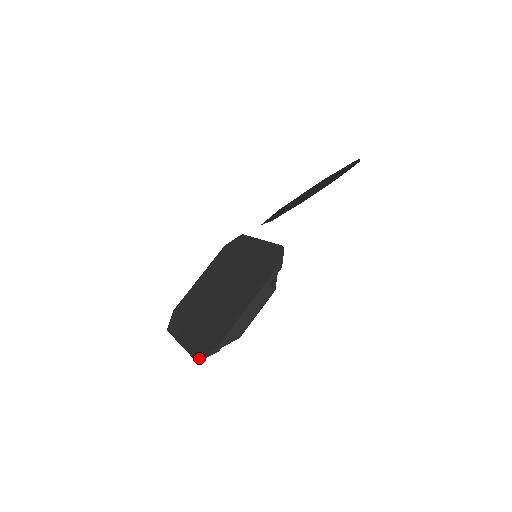
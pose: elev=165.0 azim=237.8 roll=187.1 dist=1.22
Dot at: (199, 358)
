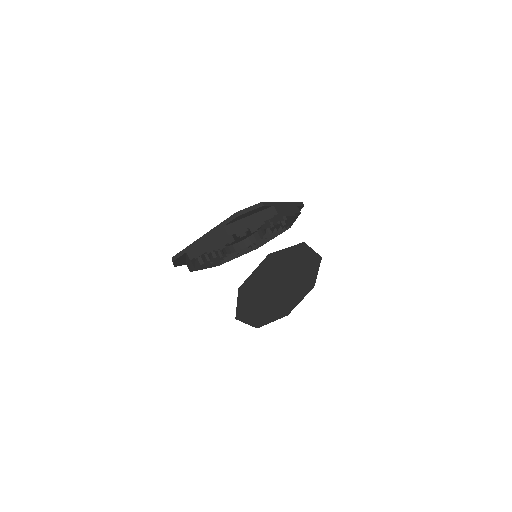
Dot at: (241, 211)
